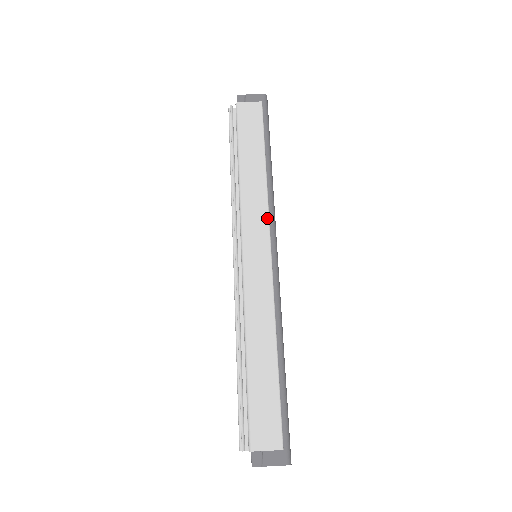
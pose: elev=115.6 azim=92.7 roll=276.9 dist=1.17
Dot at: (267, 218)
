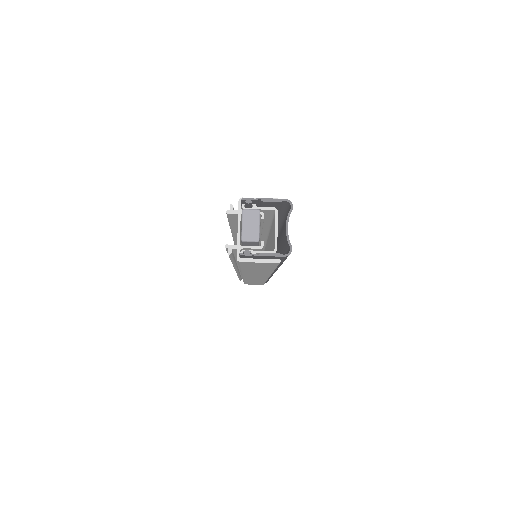
Dot at: occluded
